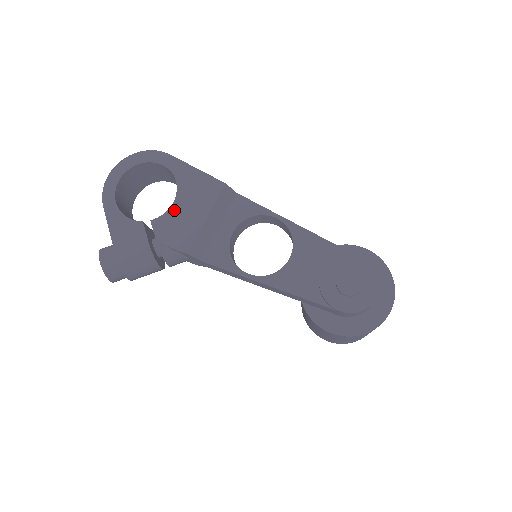
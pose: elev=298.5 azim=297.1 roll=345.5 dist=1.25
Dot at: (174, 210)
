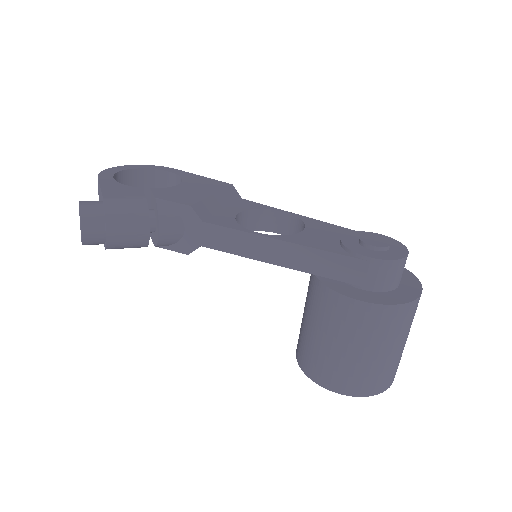
Dot at: (178, 187)
